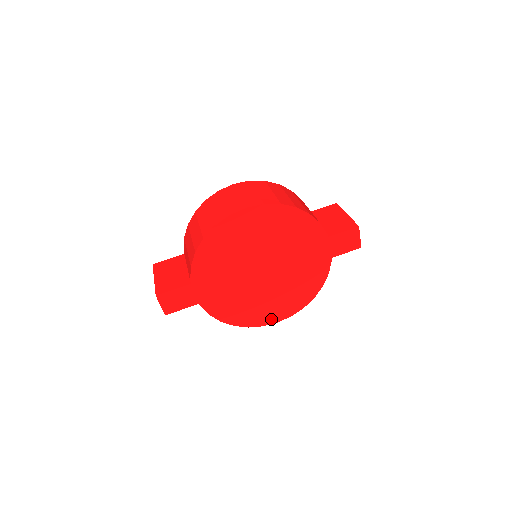
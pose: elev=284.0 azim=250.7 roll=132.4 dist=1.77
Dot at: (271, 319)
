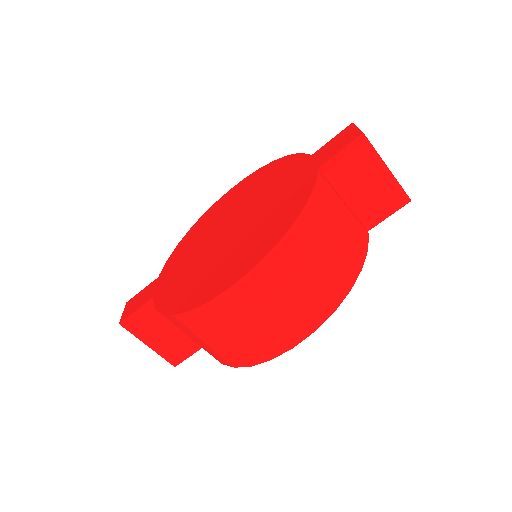
Dot at: occluded
